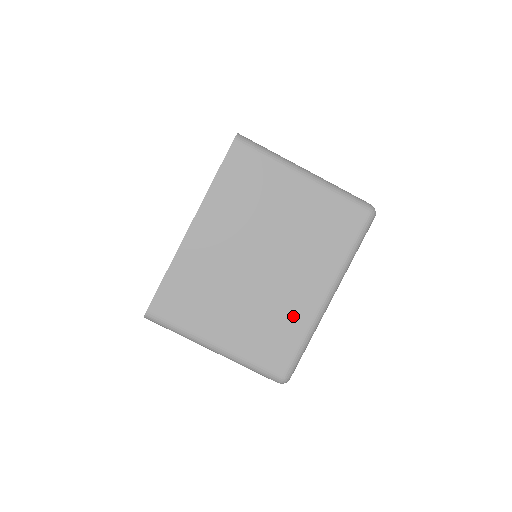
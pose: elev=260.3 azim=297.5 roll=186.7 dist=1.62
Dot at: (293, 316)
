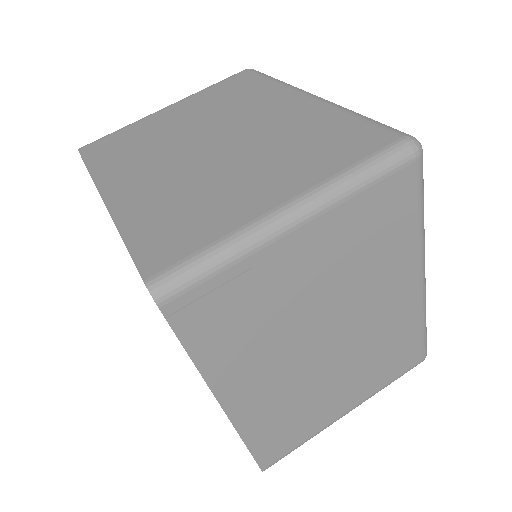
Dot at: (309, 122)
